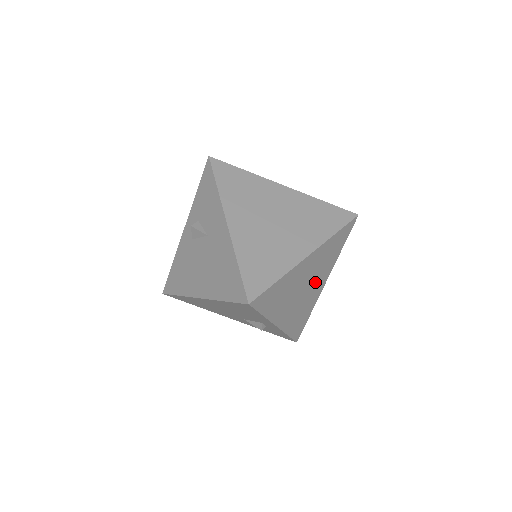
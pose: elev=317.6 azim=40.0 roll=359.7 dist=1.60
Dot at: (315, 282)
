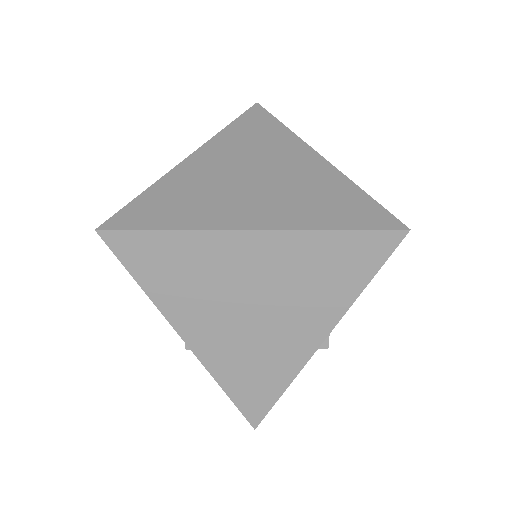
Dot at: (286, 316)
